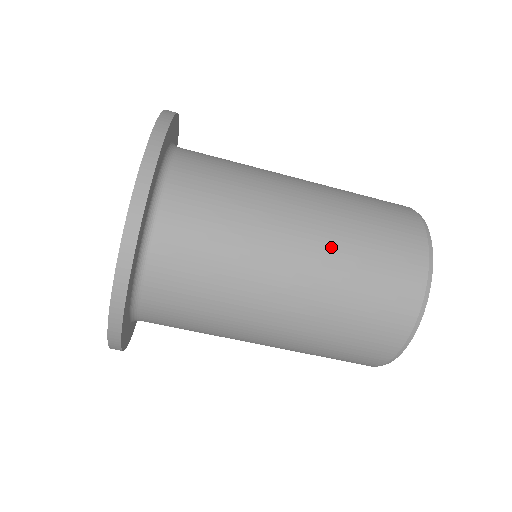
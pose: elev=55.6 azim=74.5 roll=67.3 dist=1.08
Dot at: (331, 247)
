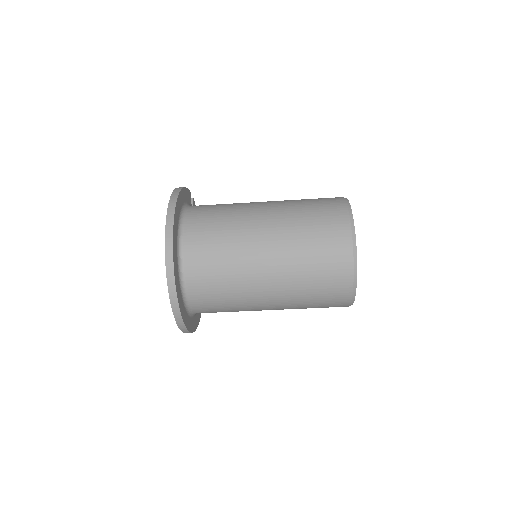
Dot at: (289, 296)
